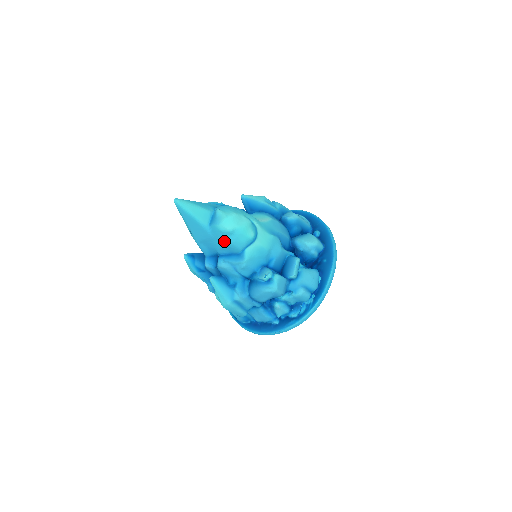
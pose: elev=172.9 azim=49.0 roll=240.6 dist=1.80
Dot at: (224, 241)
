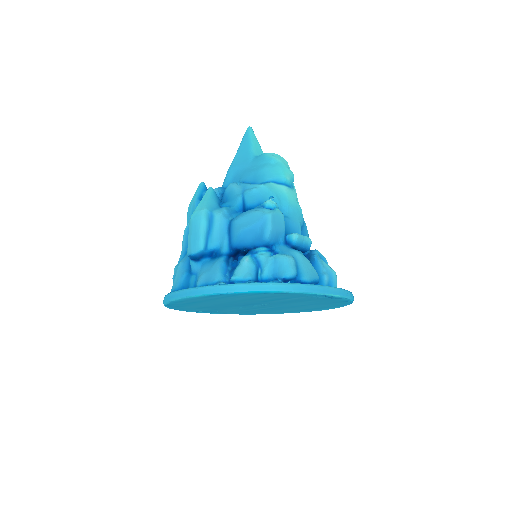
Dot at: (258, 167)
